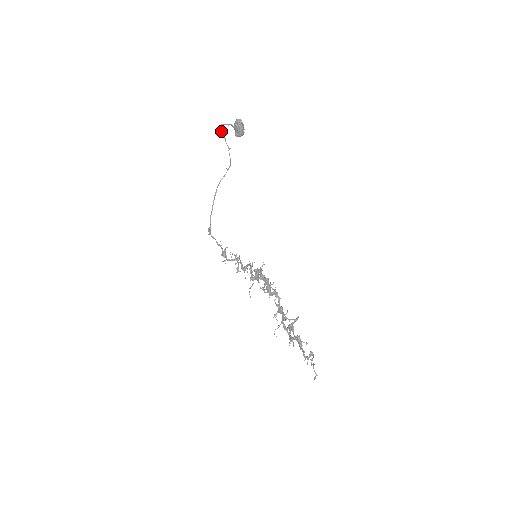
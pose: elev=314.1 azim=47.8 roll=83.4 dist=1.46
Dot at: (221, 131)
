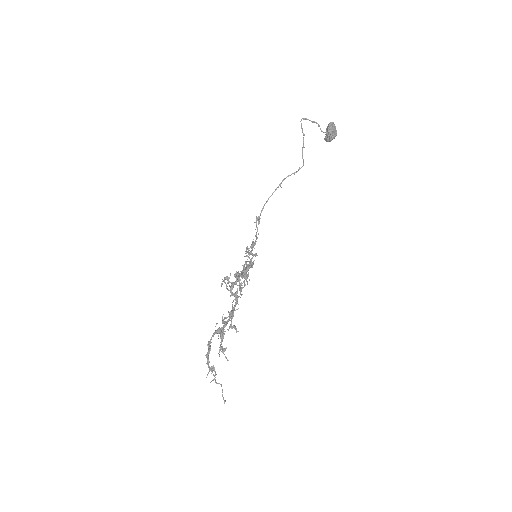
Dot at: occluded
